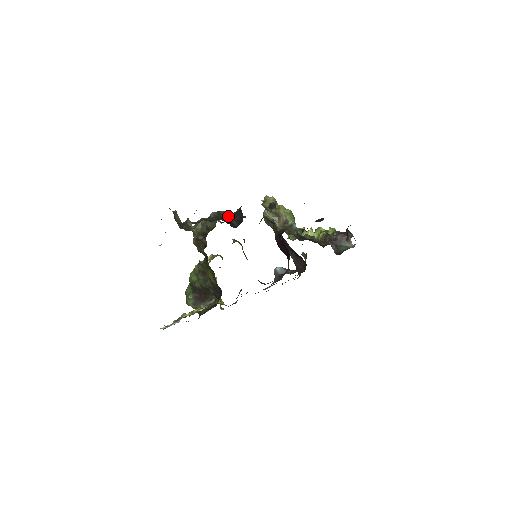
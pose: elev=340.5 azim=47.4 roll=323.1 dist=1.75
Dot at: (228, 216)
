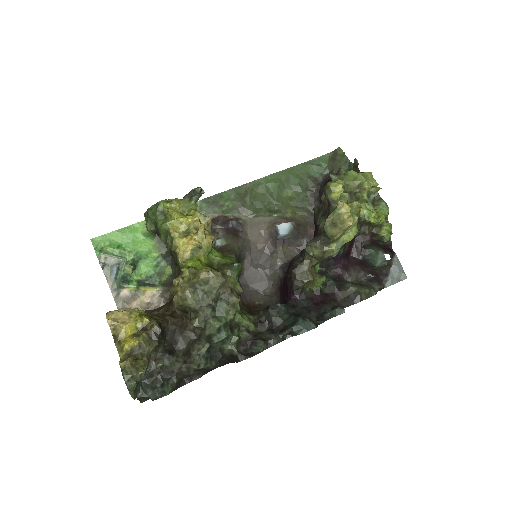
Dot at: occluded
